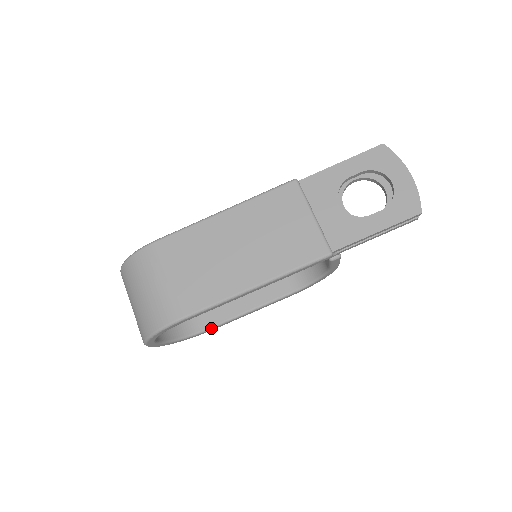
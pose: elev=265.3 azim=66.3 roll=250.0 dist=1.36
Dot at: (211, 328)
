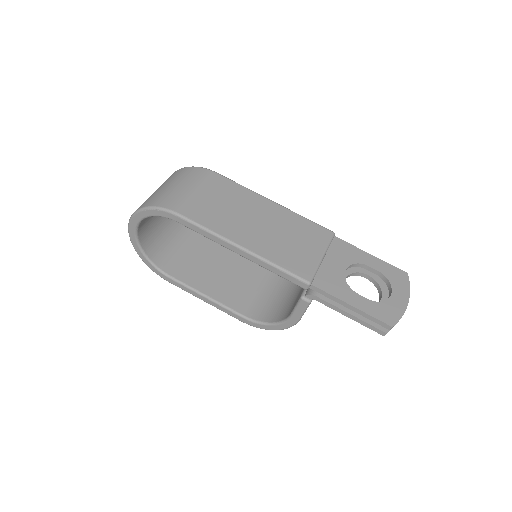
Dot at: (170, 277)
